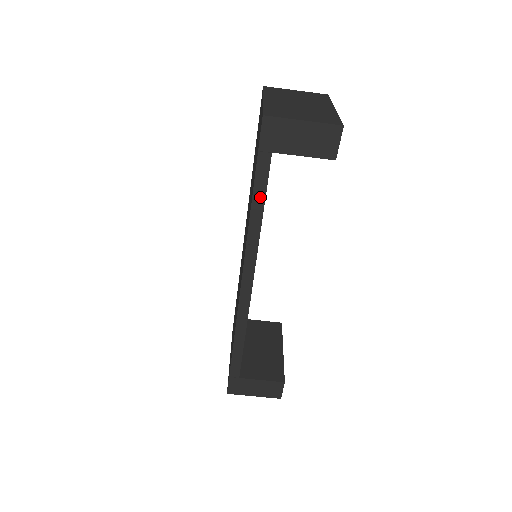
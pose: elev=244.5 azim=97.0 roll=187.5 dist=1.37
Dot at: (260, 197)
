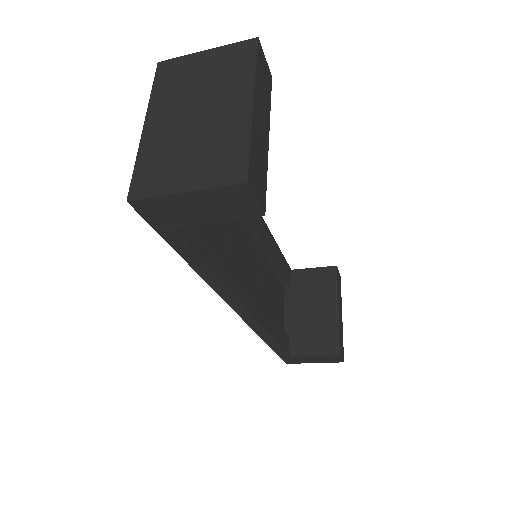
Dot at: (196, 261)
